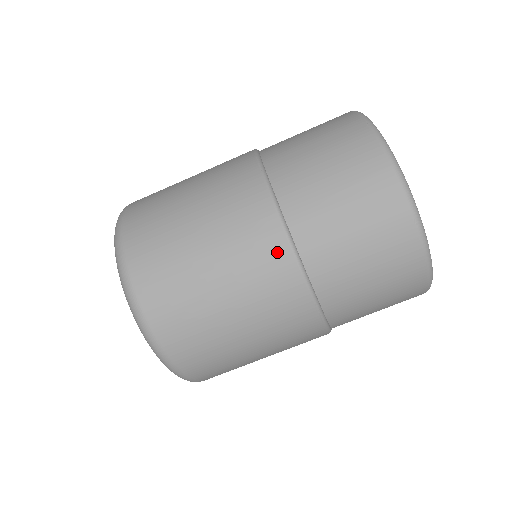
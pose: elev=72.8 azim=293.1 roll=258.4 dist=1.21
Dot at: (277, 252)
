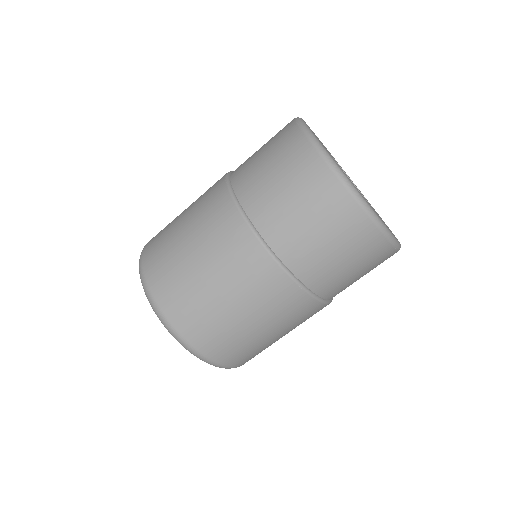
Dot at: (246, 243)
